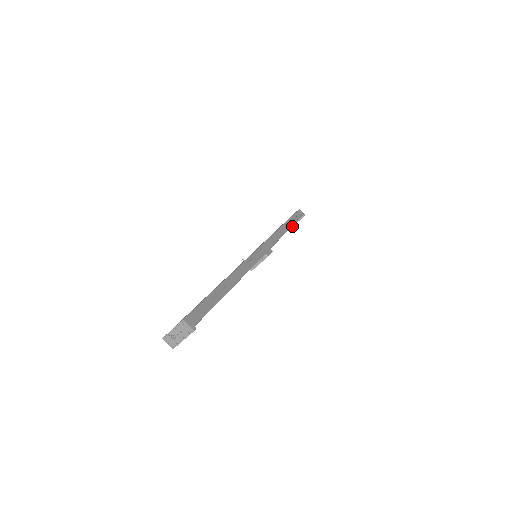
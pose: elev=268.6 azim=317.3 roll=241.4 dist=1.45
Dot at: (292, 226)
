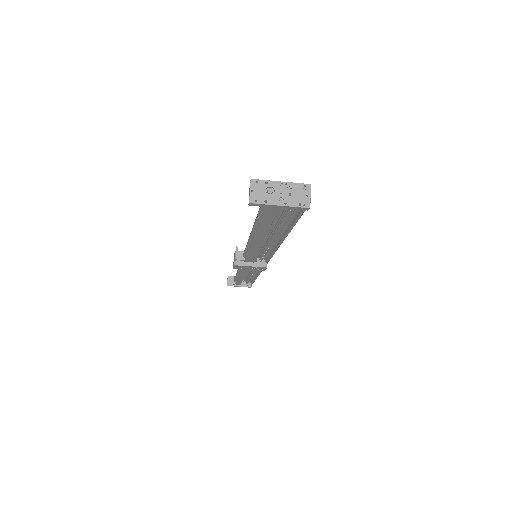
Dot at: (231, 285)
